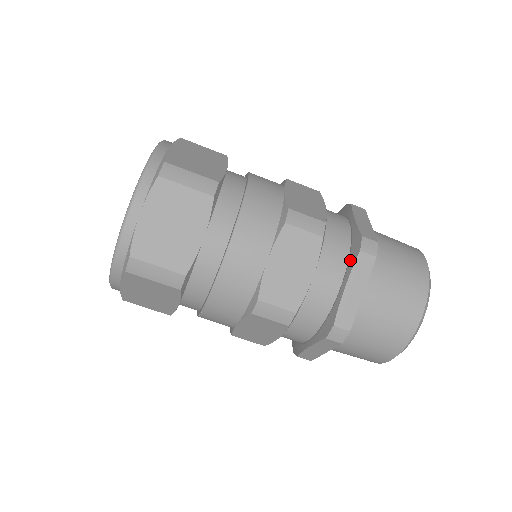
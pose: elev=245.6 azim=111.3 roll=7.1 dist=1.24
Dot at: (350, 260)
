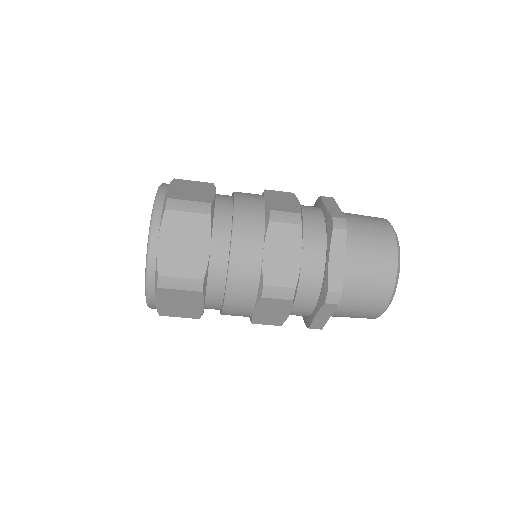
Dot at: (319, 301)
